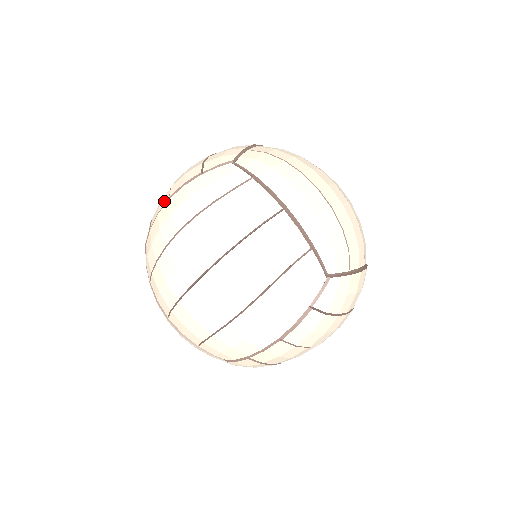
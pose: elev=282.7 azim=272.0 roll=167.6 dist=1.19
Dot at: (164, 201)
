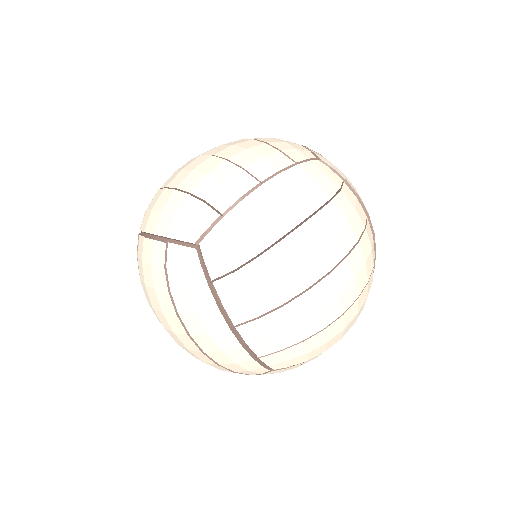
Dot at: occluded
